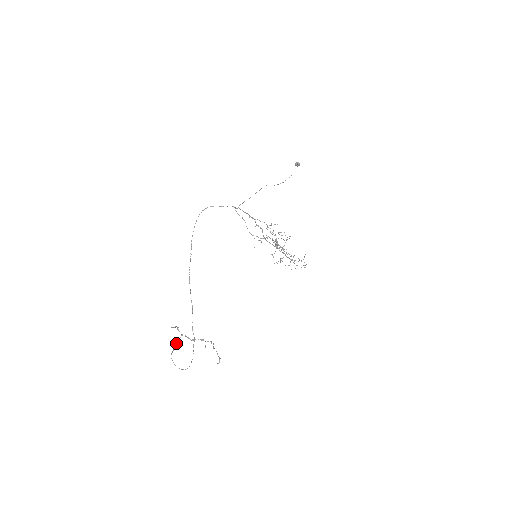
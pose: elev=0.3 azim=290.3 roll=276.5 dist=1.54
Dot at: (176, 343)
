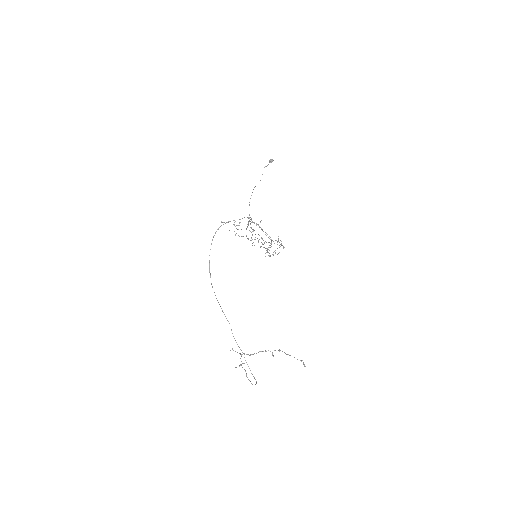
Dot at: (241, 364)
